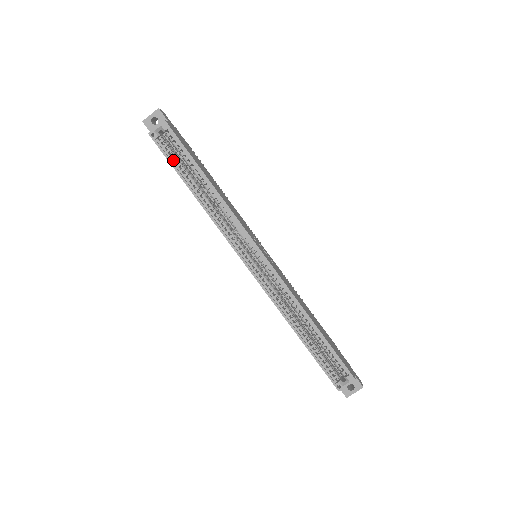
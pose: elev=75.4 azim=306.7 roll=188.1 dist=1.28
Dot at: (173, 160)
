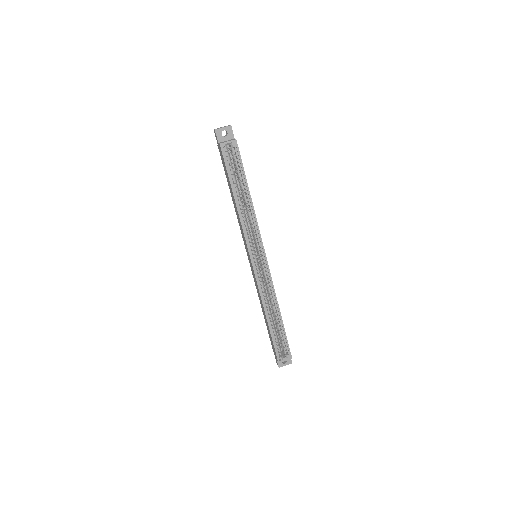
Dot at: (230, 170)
